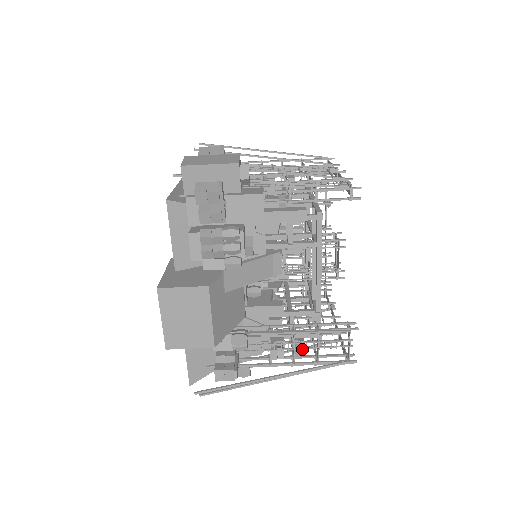
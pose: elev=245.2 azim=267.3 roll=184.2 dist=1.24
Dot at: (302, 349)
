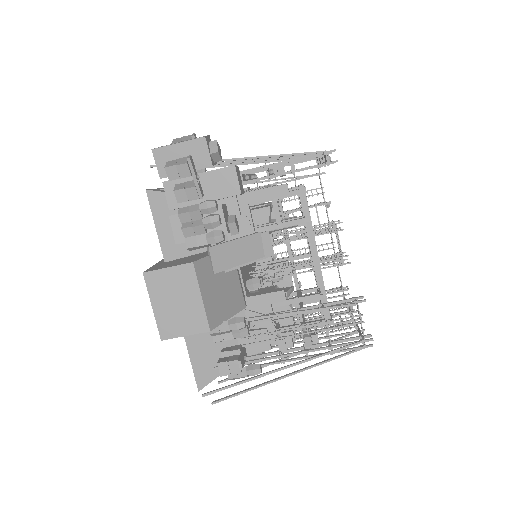
Dot at: occluded
